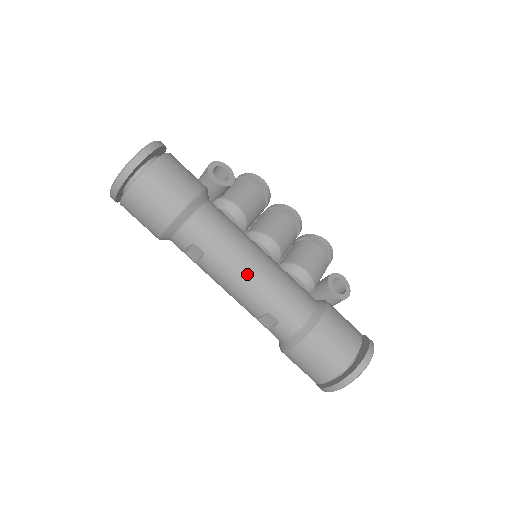
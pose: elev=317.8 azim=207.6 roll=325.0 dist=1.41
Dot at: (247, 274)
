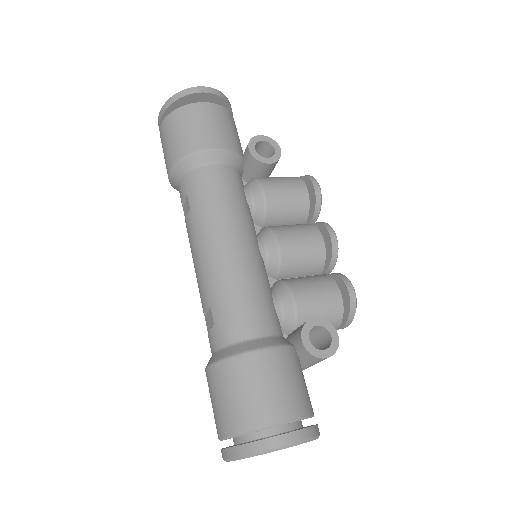
Dot at: (213, 250)
